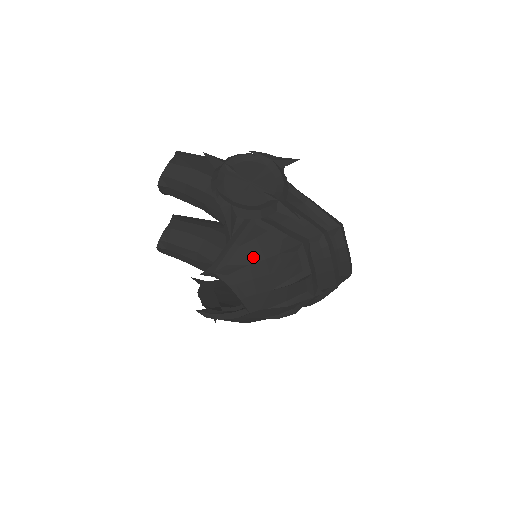
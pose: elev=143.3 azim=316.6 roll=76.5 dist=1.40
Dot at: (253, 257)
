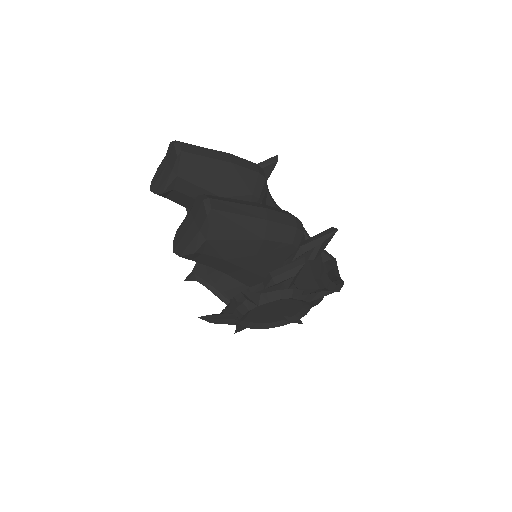
Dot at: occluded
